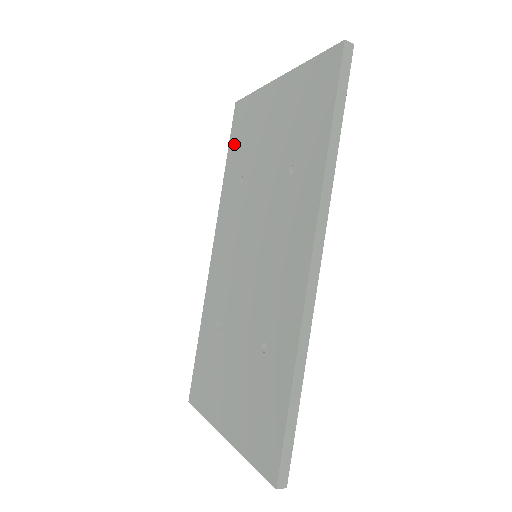
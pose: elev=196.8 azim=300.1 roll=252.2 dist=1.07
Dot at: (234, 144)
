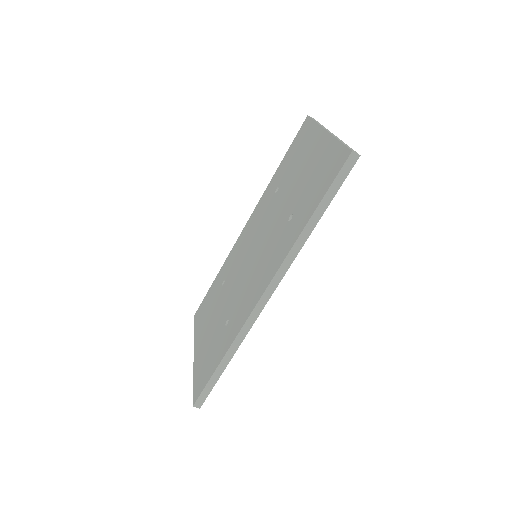
Dot at: (289, 153)
